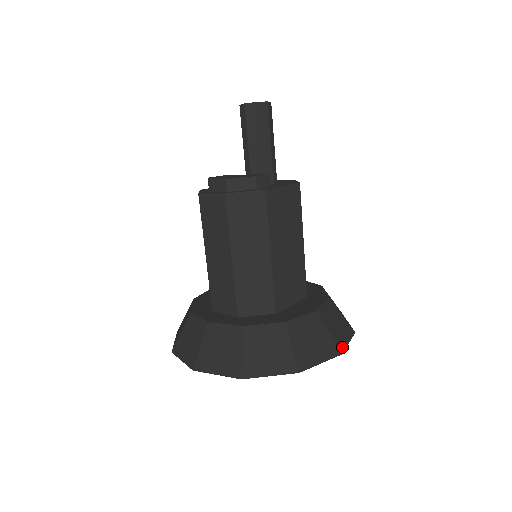
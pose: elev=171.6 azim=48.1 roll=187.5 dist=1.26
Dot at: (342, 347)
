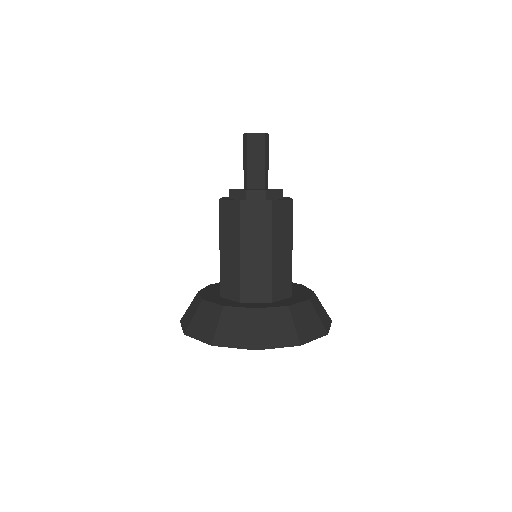
Dot at: occluded
